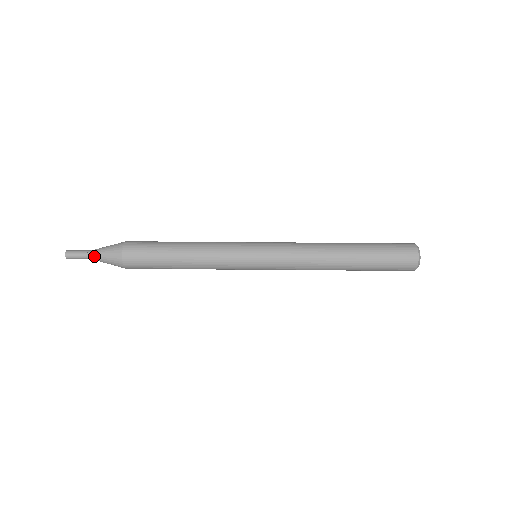
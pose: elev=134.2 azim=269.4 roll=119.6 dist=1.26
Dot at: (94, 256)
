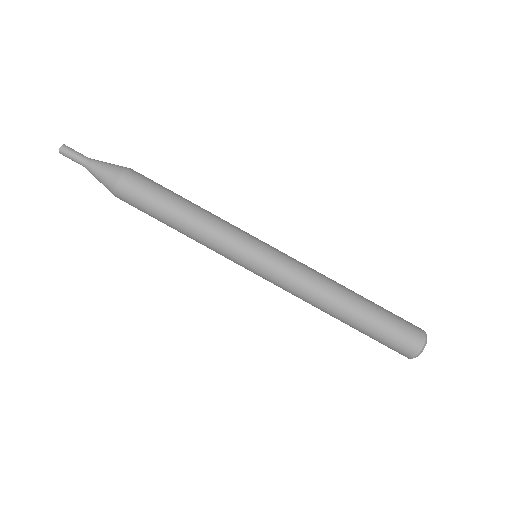
Dot at: (89, 165)
